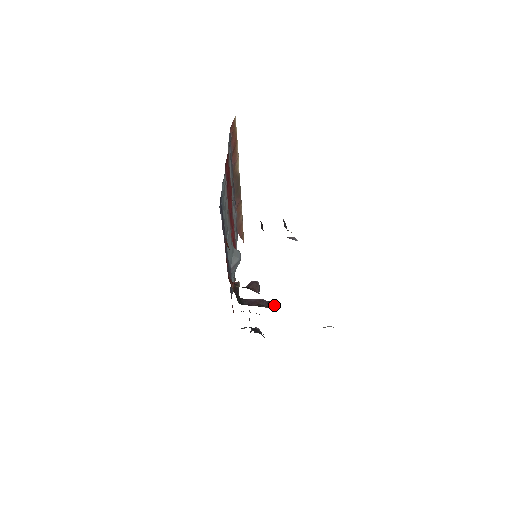
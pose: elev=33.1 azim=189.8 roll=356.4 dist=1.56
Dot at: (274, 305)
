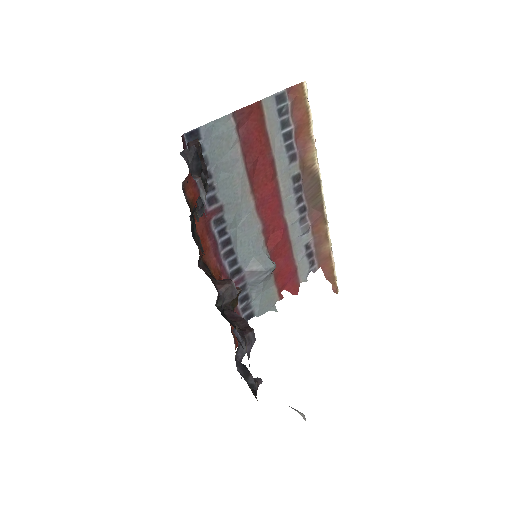
Dot at: (248, 332)
